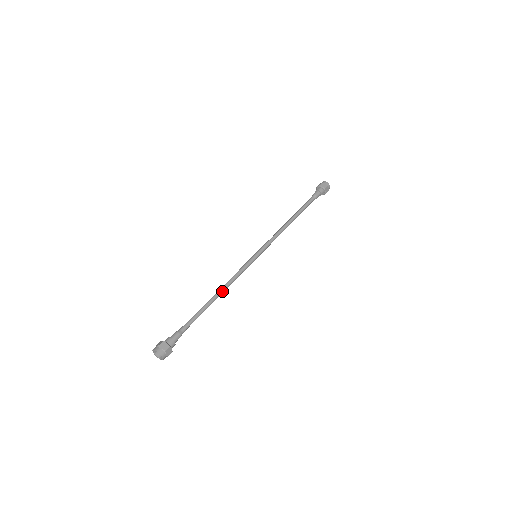
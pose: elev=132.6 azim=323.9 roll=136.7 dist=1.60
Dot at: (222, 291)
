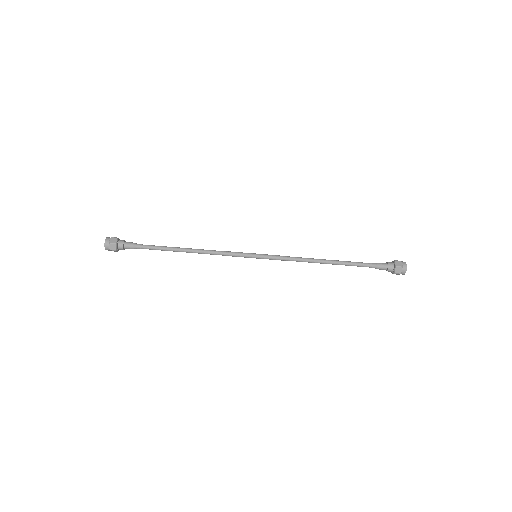
Dot at: occluded
